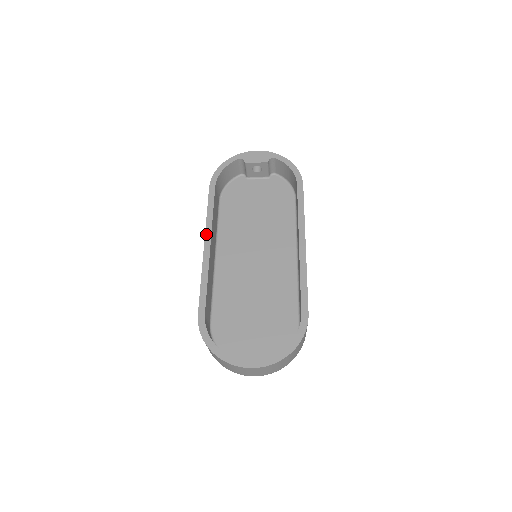
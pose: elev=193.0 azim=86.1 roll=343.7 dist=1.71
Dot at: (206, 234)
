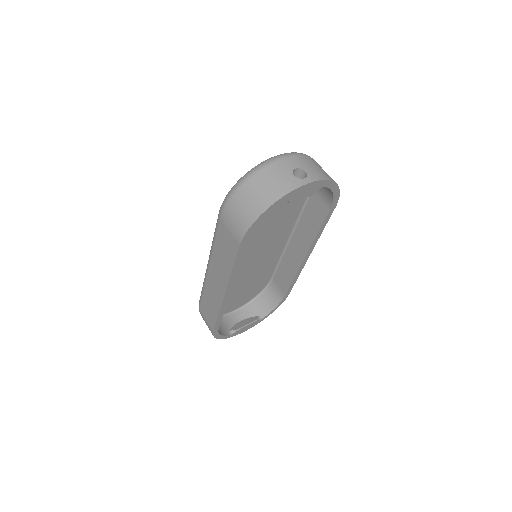
Dot at: (228, 287)
